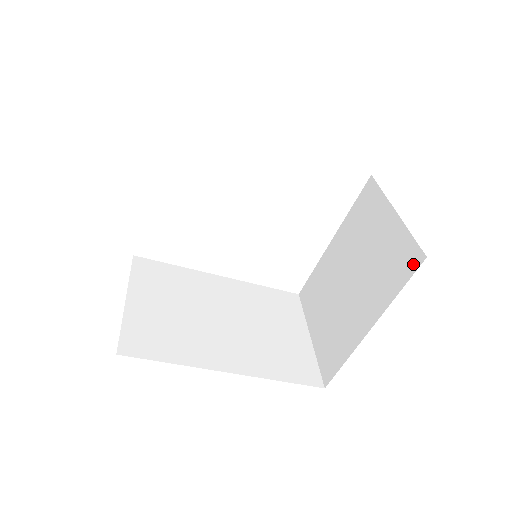
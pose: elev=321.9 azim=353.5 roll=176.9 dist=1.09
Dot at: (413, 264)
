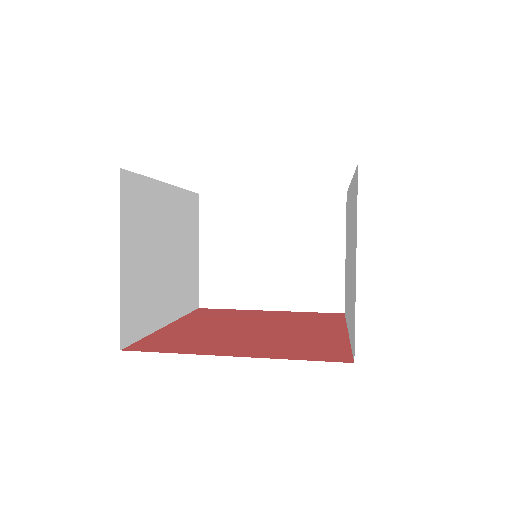
Dot at: (333, 307)
